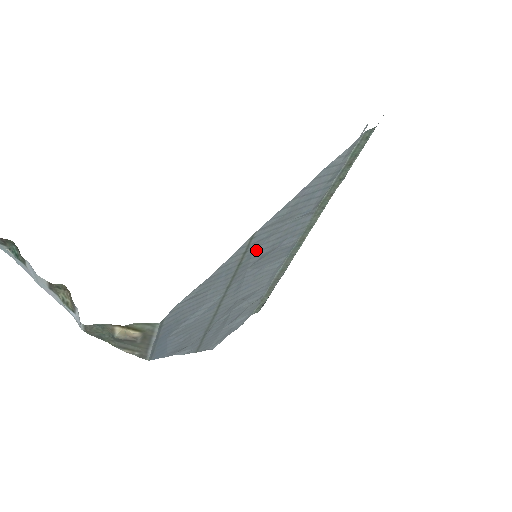
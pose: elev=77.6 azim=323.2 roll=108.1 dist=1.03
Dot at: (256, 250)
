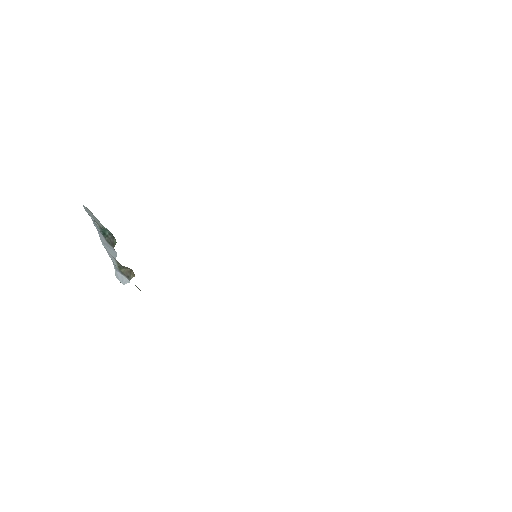
Dot at: occluded
